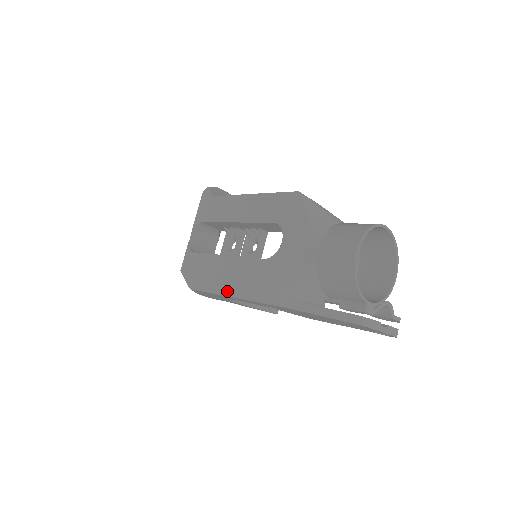
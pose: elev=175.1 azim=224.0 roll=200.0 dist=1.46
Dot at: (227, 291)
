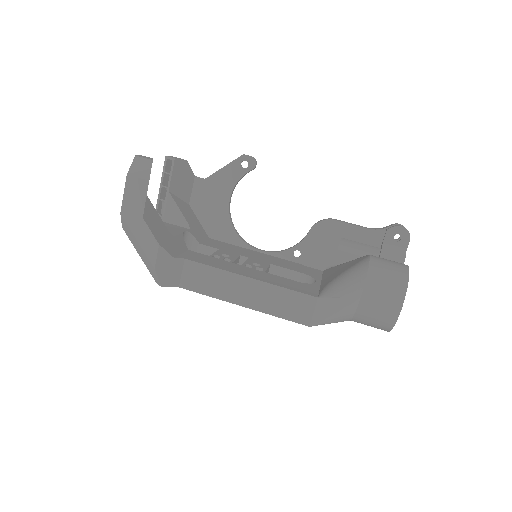
Dot at: occluded
